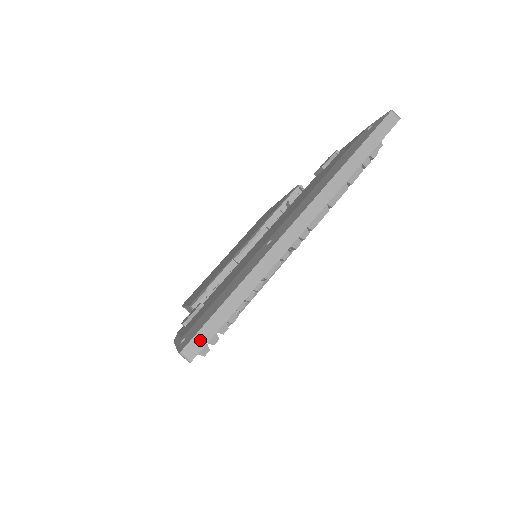
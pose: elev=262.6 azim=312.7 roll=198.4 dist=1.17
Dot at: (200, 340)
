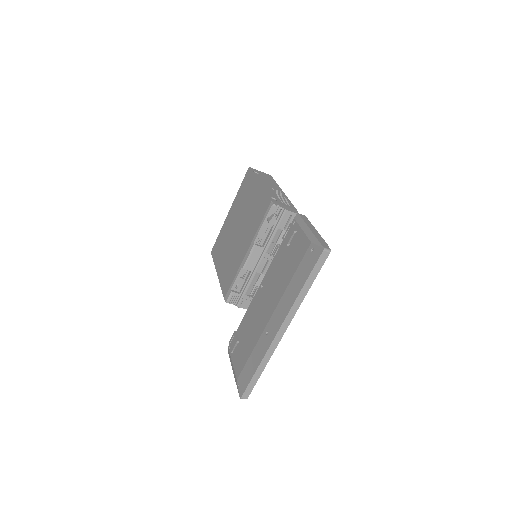
Dot at: (248, 392)
